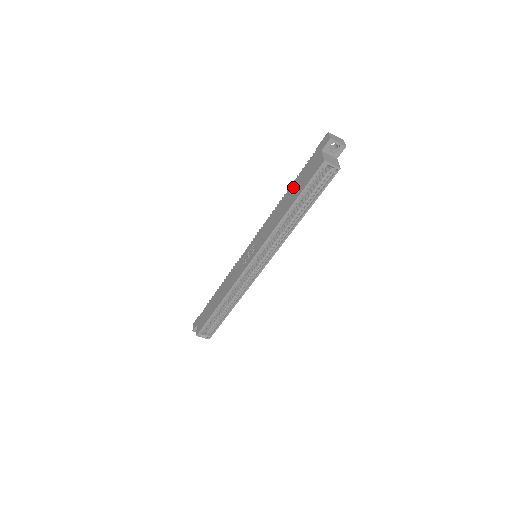
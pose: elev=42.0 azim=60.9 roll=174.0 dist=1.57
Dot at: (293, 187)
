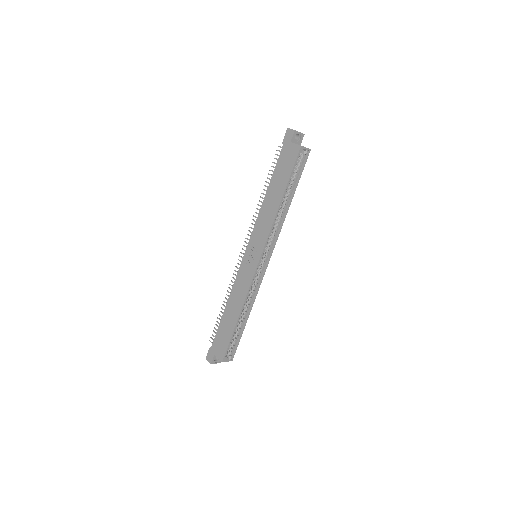
Dot at: (274, 181)
